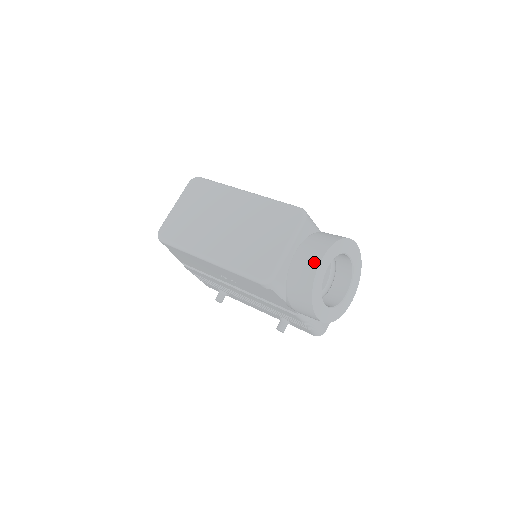
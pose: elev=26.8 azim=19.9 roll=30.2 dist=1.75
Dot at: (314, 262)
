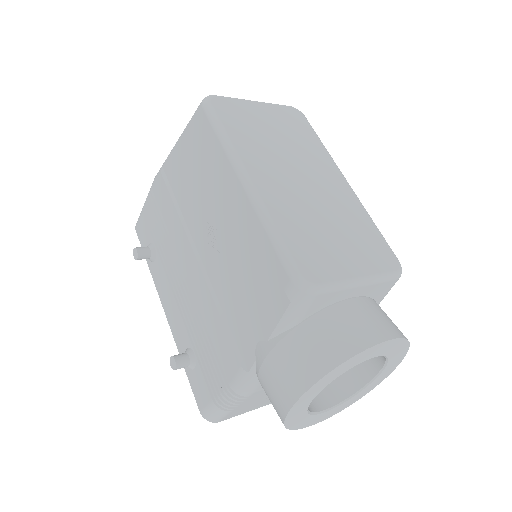
Dot at: (376, 333)
